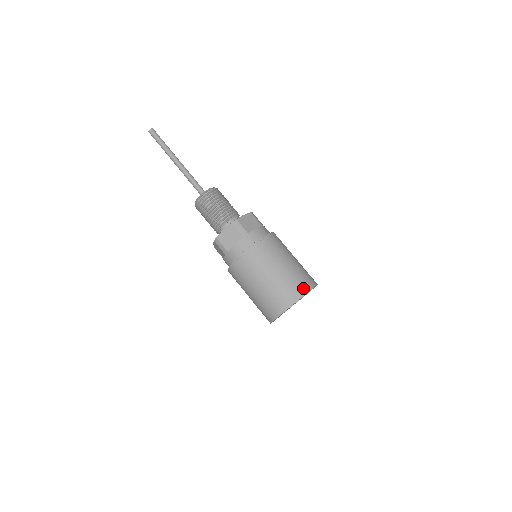
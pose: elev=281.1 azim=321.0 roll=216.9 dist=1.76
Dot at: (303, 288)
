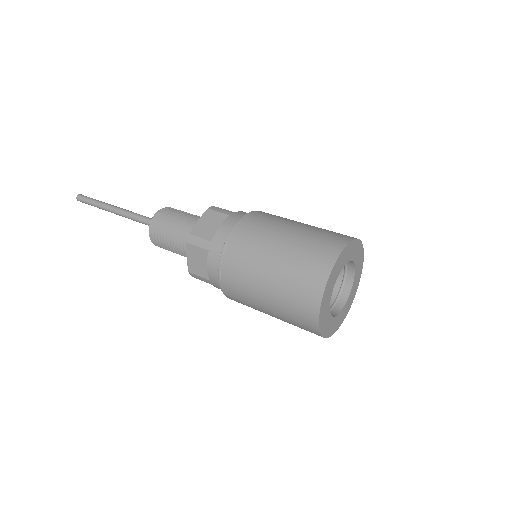
Dot at: (346, 236)
